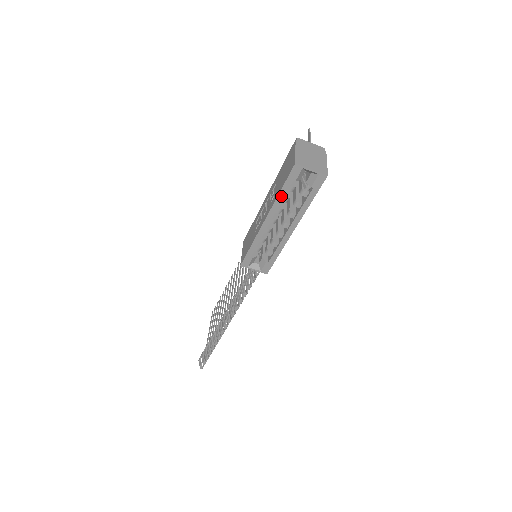
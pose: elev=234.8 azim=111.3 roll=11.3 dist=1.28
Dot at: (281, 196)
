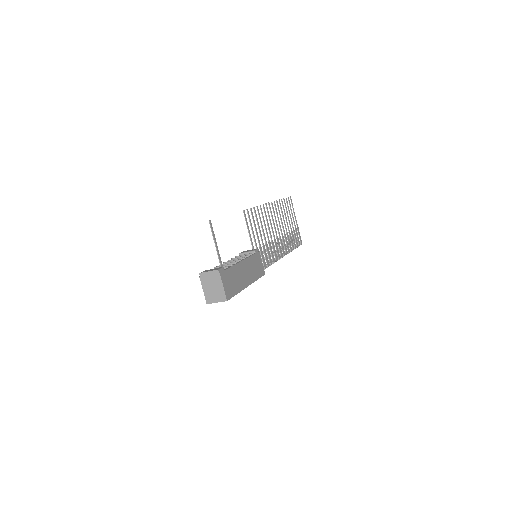
Dot at: occluded
